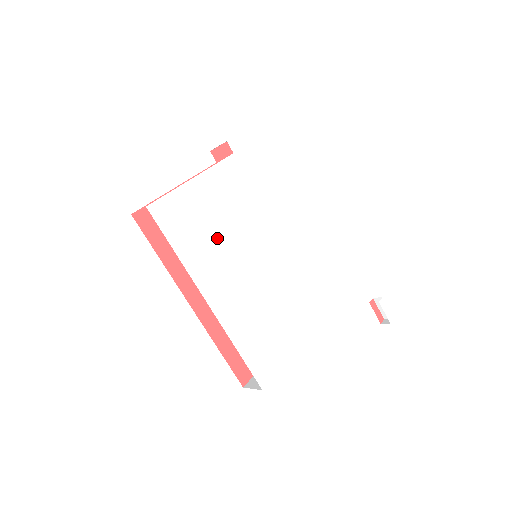
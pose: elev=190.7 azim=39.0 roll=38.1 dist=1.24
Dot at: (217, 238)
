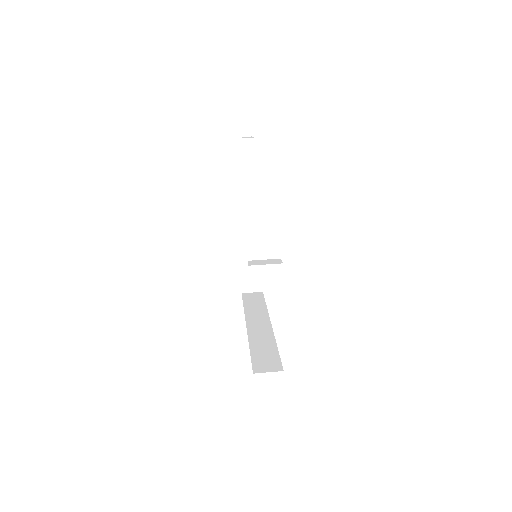
Dot at: occluded
